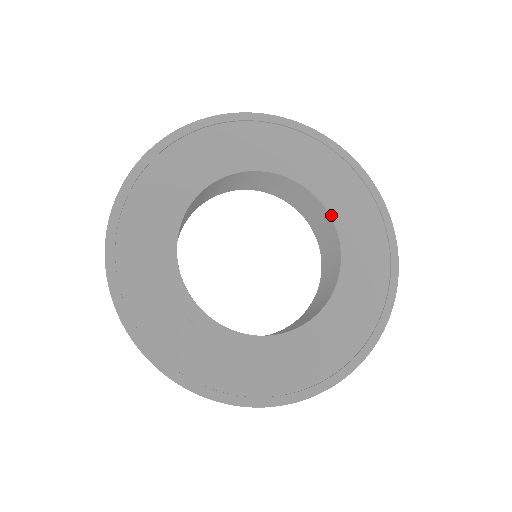
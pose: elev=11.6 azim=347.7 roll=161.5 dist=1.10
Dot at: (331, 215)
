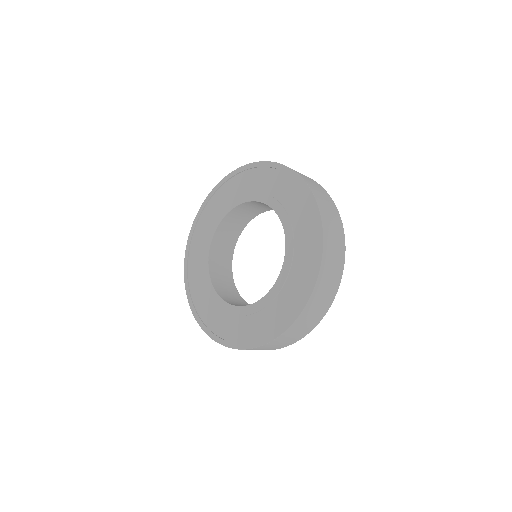
Dot at: (267, 204)
